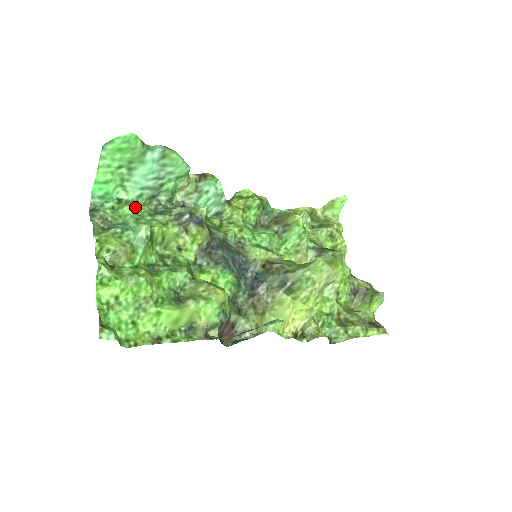
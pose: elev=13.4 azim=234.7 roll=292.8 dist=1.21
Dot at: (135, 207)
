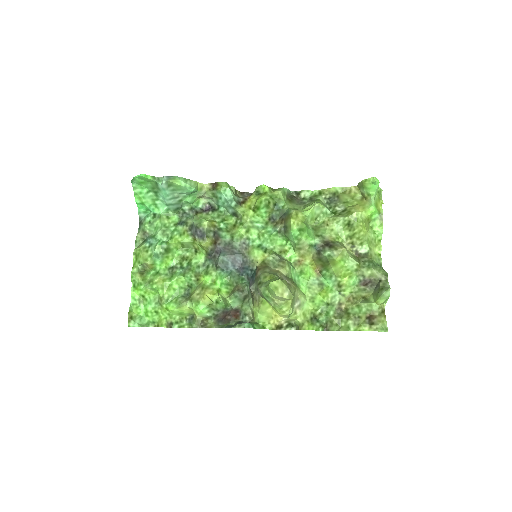
Dot at: (165, 219)
